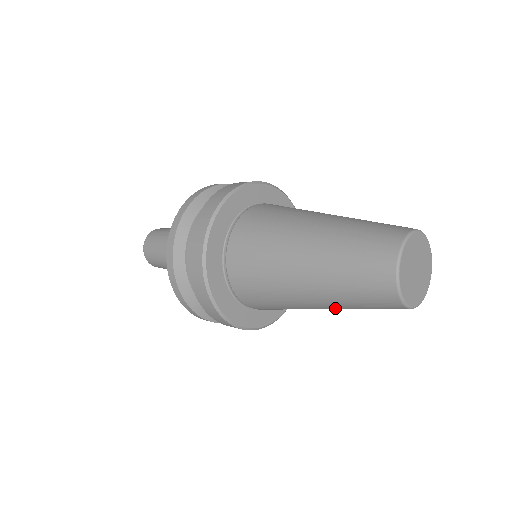
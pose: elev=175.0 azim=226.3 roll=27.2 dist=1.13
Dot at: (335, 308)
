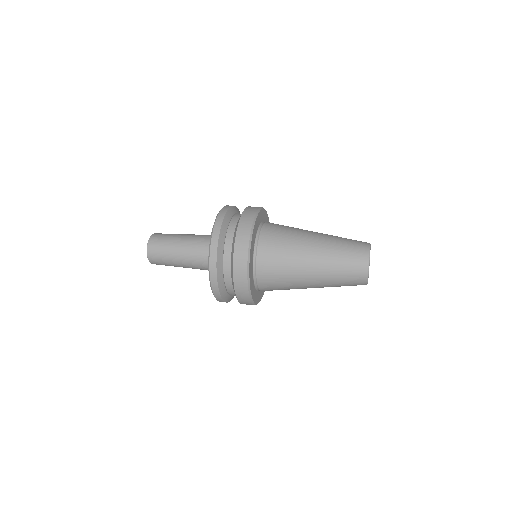
Dot at: occluded
